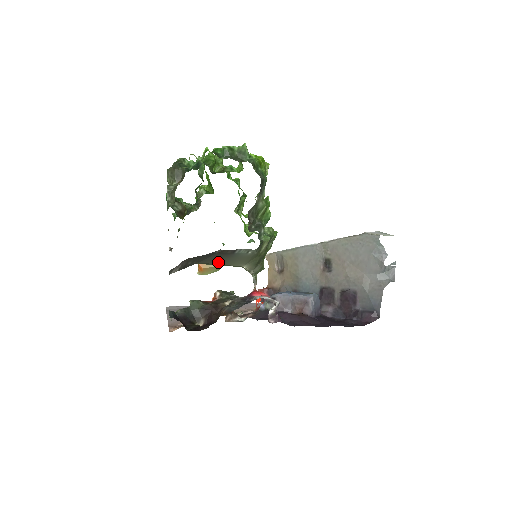
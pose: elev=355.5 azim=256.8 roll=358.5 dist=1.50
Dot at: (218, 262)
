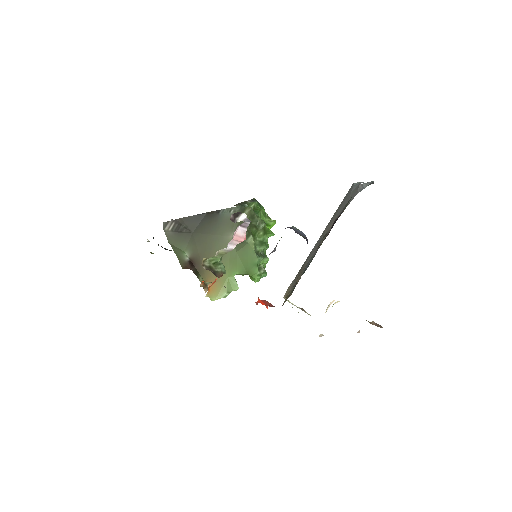
Dot at: (208, 231)
